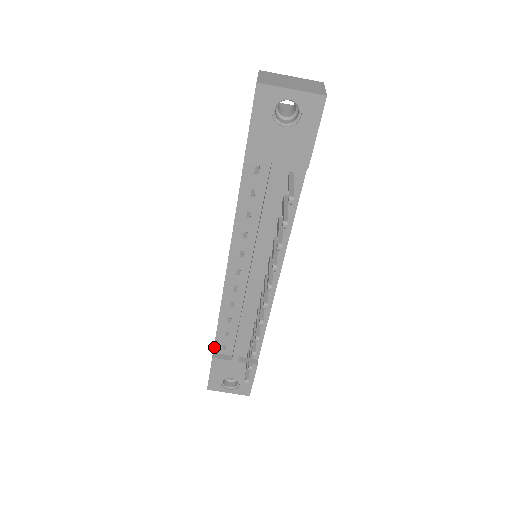
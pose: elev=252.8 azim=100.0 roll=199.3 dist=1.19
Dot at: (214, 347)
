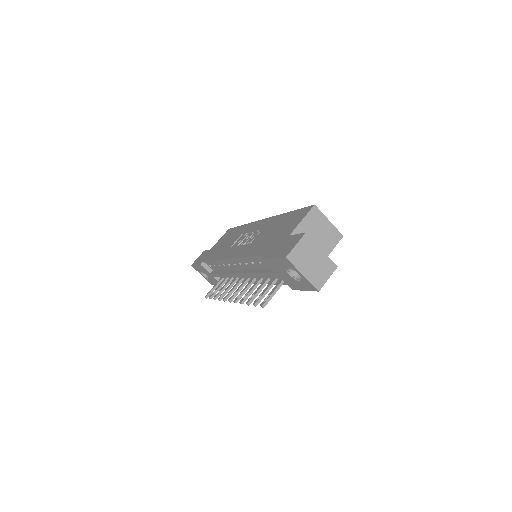
Dot at: (205, 261)
